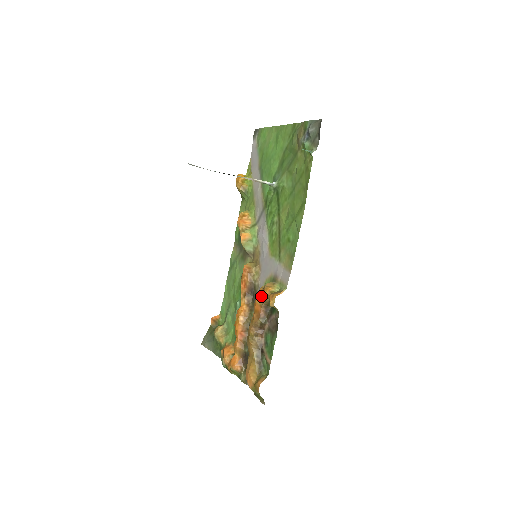
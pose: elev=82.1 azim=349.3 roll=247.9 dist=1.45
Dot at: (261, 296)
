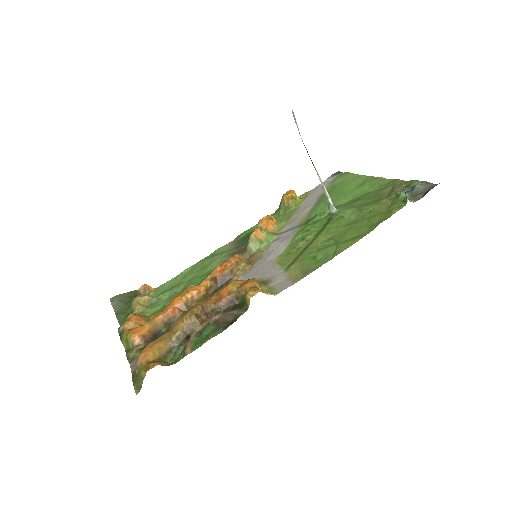
Dot at: (239, 284)
